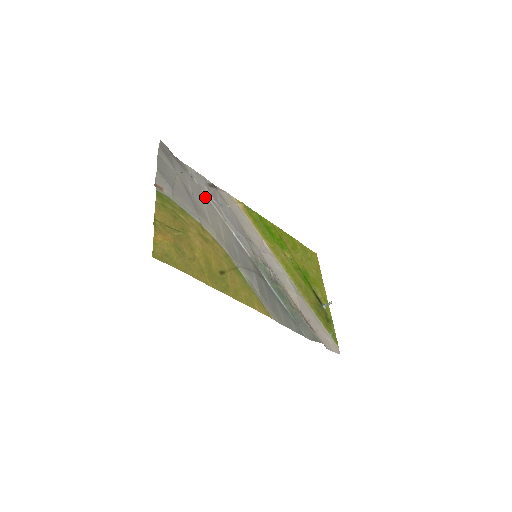
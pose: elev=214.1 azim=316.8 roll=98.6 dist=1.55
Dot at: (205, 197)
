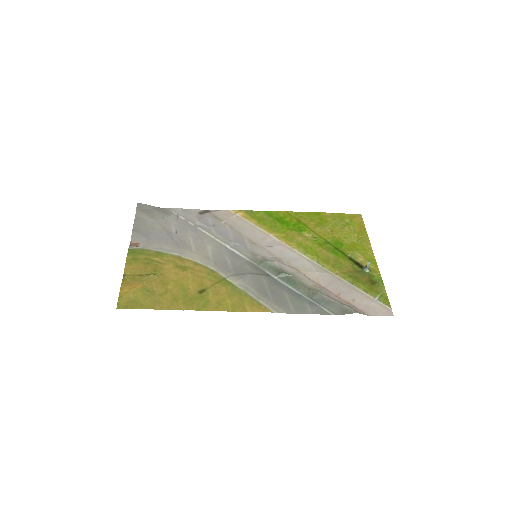
Dot at: (192, 227)
